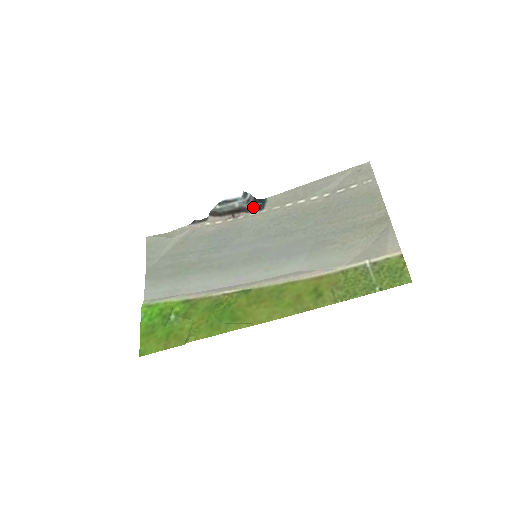
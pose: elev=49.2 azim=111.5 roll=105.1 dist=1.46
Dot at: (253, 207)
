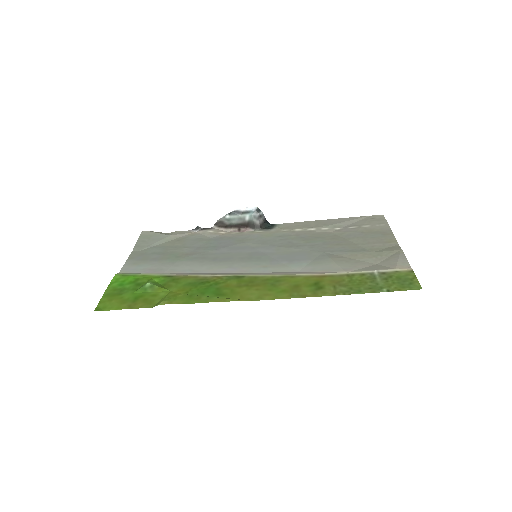
Dot at: (262, 226)
